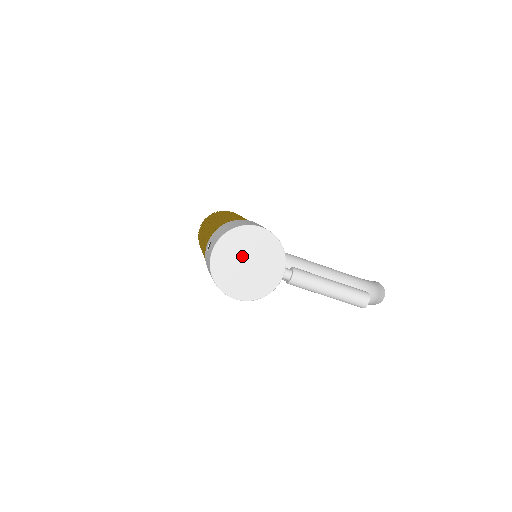
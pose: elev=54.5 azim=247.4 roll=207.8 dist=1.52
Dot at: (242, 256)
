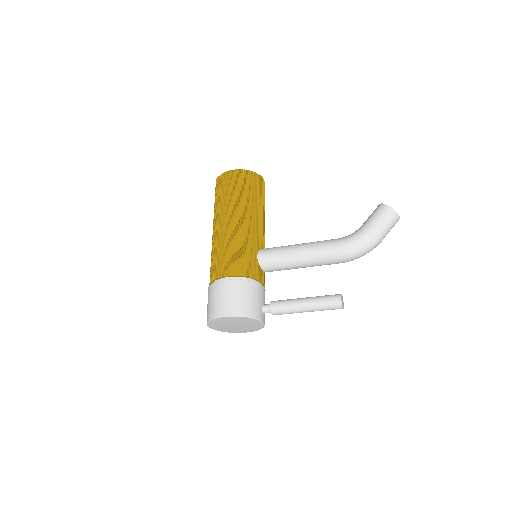
Dot at: (228, 325)
